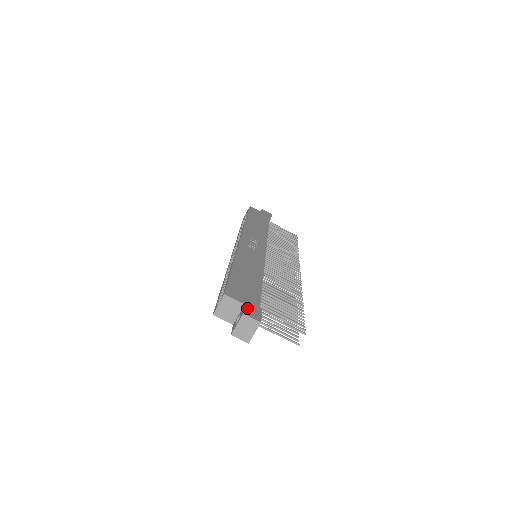
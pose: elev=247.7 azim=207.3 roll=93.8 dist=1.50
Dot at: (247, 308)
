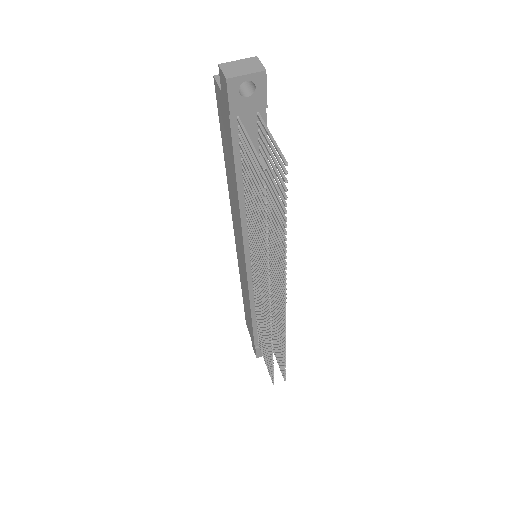
Dot at: occluded
